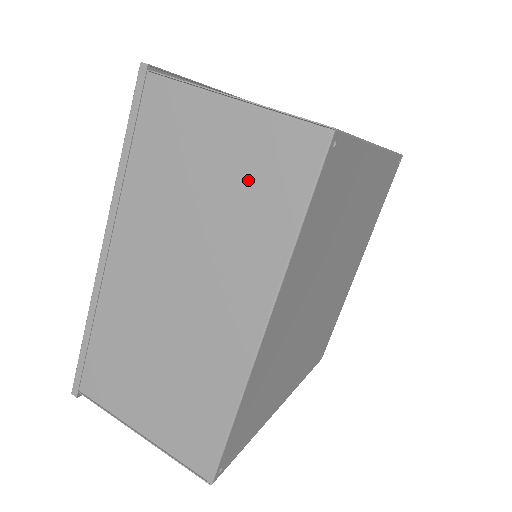
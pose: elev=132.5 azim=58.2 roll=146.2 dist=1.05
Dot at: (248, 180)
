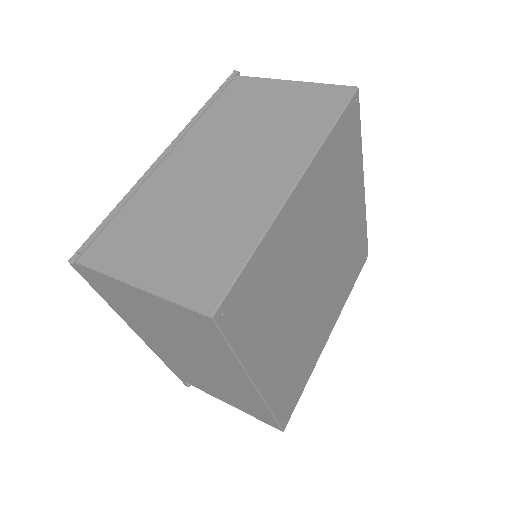
Dot at: (186, 328)
